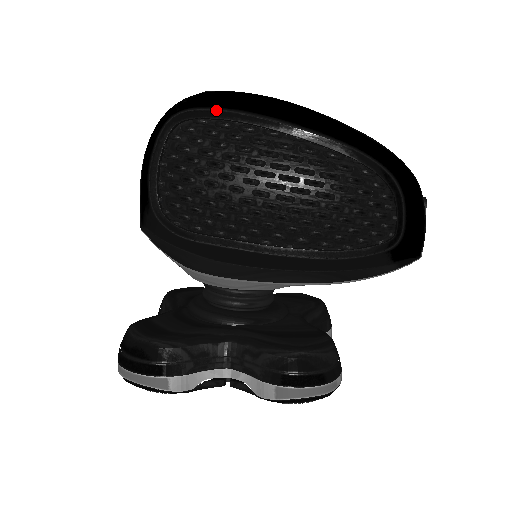
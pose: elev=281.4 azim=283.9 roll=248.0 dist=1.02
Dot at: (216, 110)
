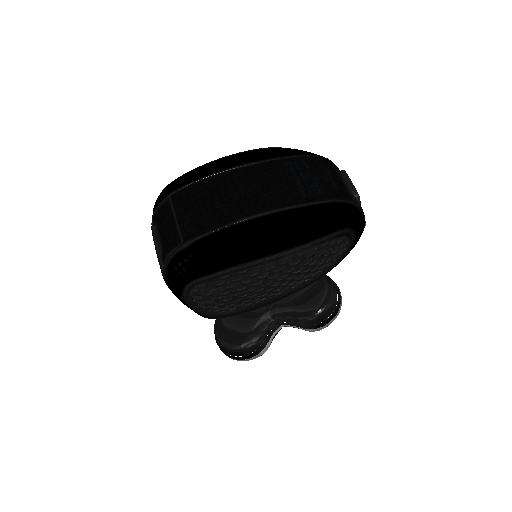
Dot at: (216, 275)
